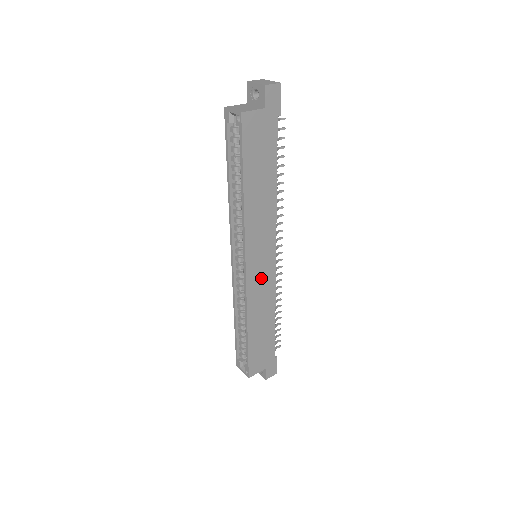
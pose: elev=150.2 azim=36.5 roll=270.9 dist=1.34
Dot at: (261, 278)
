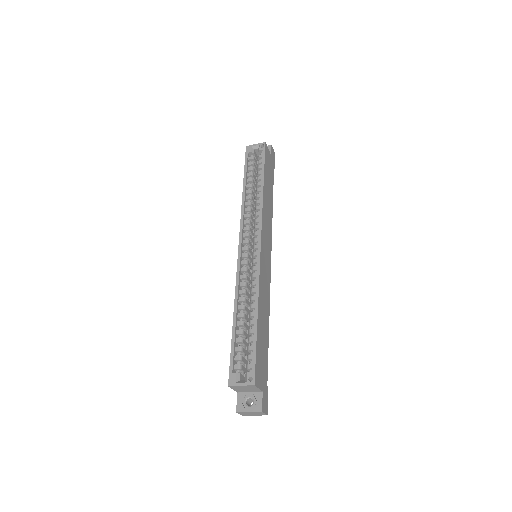
Dot at: (265, 269)
